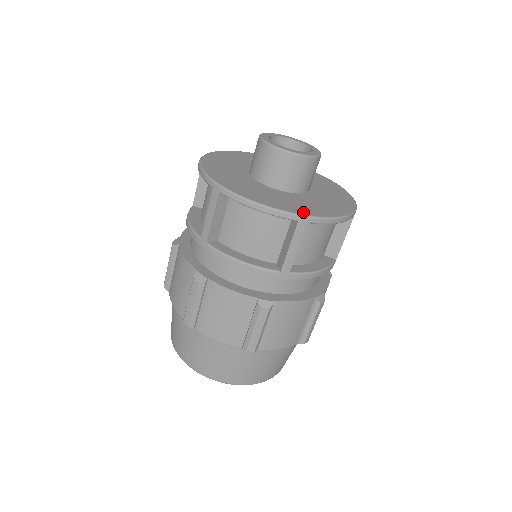
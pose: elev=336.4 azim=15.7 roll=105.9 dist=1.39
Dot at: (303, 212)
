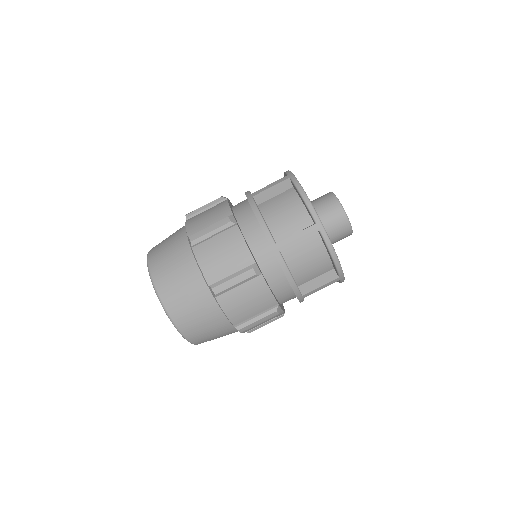
Dot at: occluded
